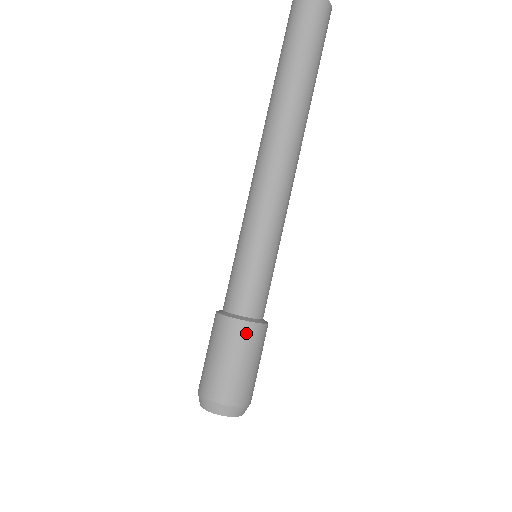
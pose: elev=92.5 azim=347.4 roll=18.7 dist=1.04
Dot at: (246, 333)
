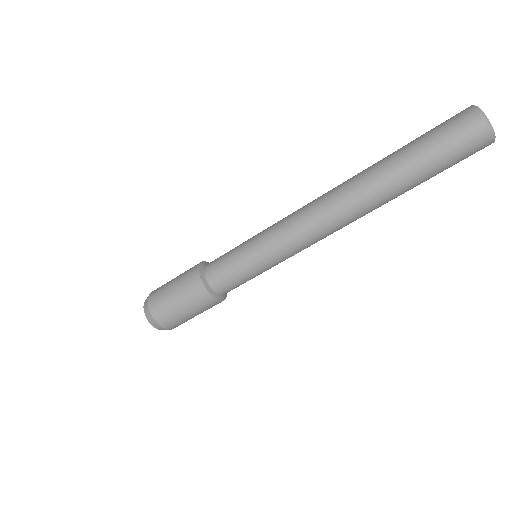
Dot at: (195, 286)
